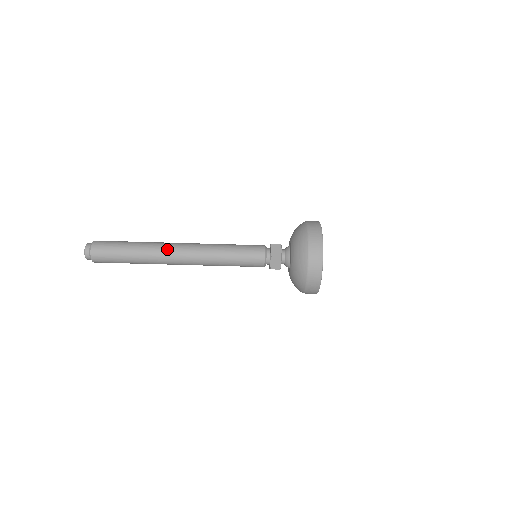
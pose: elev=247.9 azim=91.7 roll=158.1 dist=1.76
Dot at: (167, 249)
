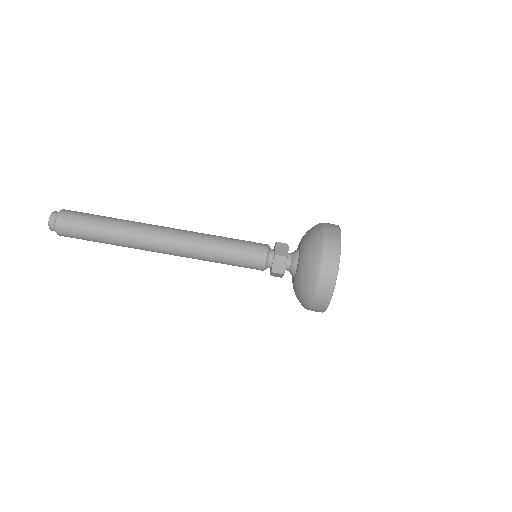
Dot at: (154, 225)
